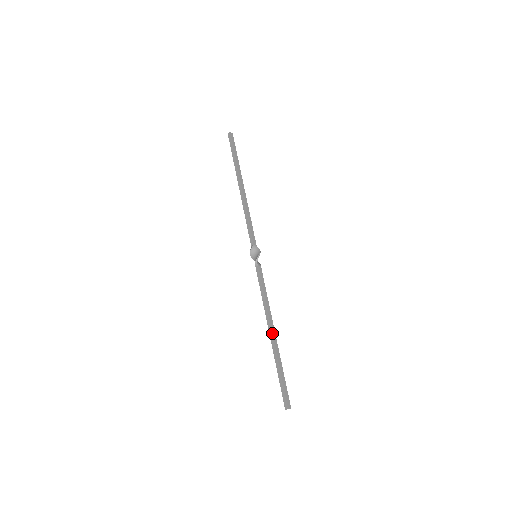
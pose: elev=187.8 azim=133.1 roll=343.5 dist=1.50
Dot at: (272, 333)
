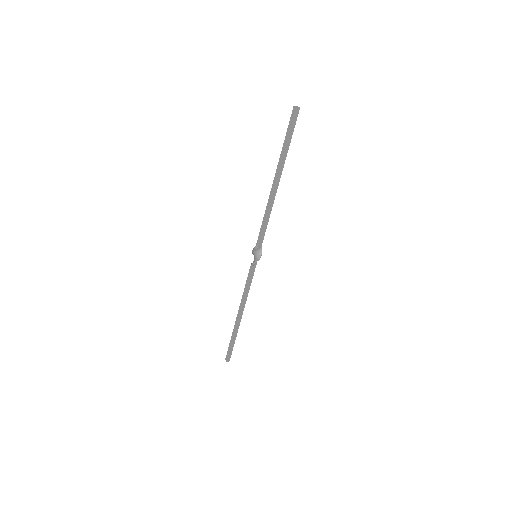
Dot at: (239, 318)
